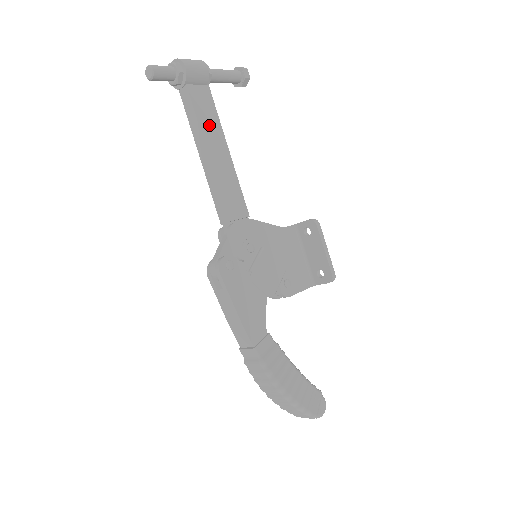
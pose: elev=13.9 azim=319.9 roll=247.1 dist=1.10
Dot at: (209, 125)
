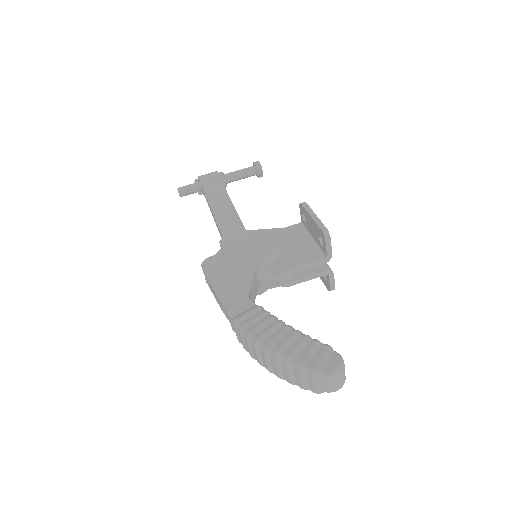
Dot at: (216, 197)
